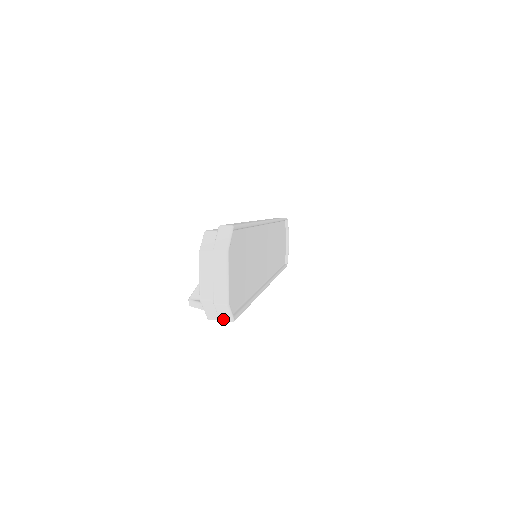
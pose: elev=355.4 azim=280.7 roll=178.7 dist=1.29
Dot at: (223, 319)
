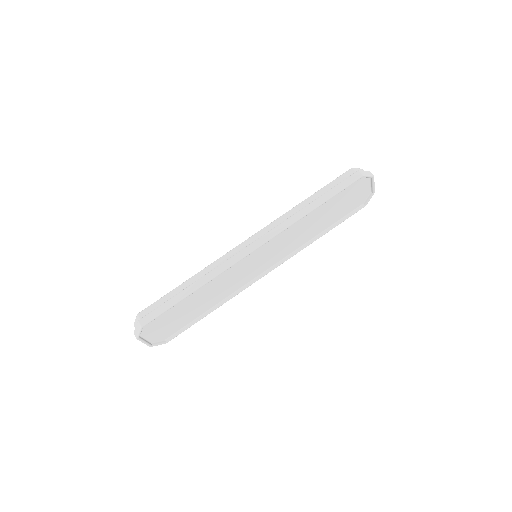
Dot at: (161, 340)
